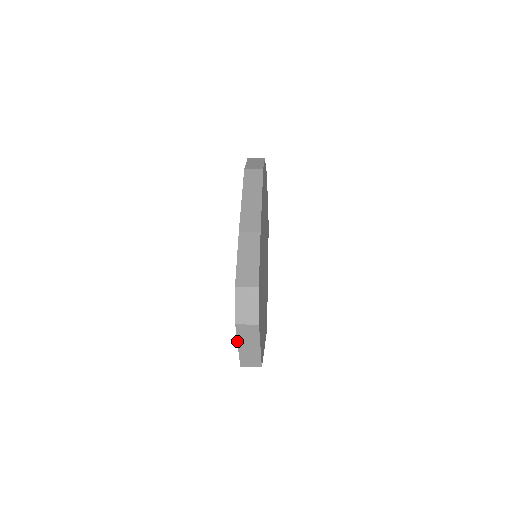
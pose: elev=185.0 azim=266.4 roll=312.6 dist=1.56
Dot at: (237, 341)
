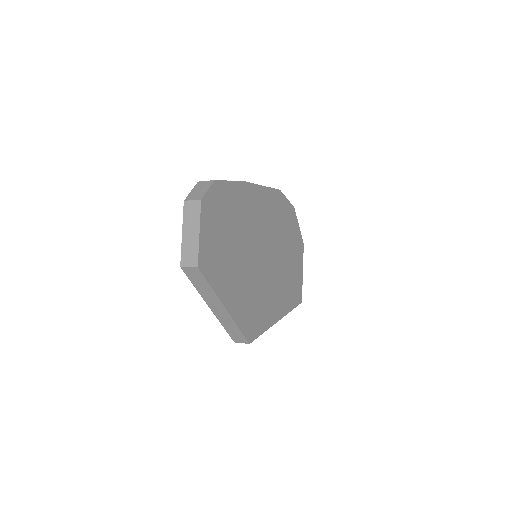
Dot at: (182, 225)
